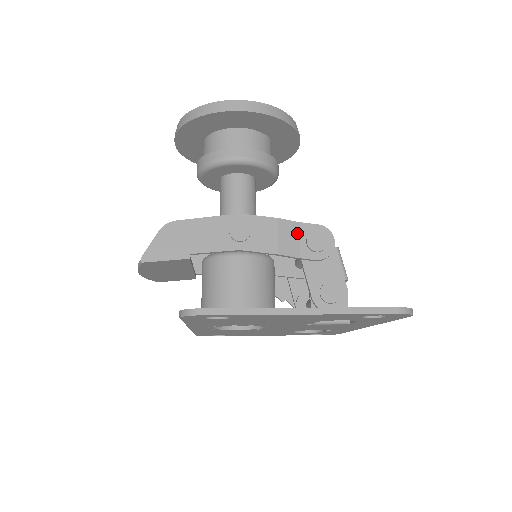
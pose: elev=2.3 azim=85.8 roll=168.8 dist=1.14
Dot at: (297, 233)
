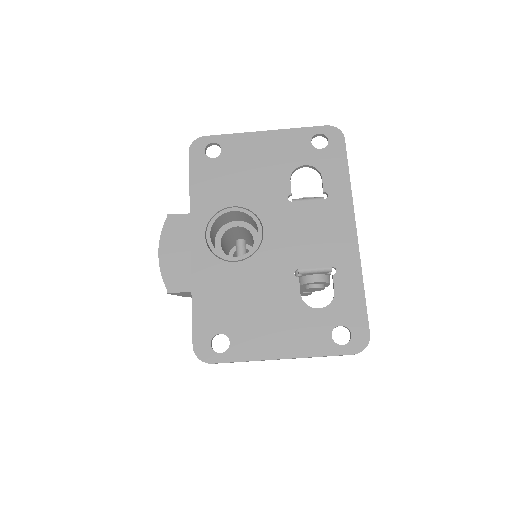
Dot at: occluded
